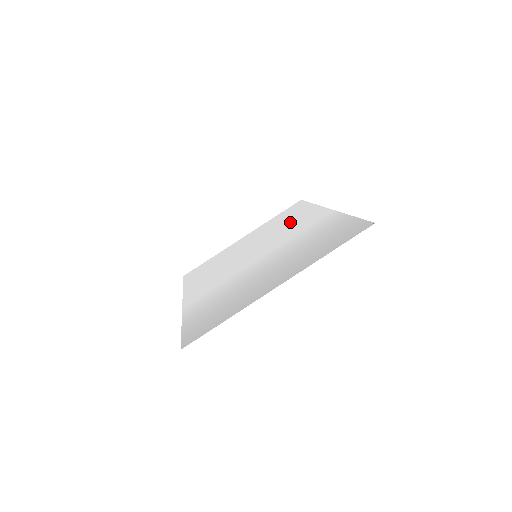
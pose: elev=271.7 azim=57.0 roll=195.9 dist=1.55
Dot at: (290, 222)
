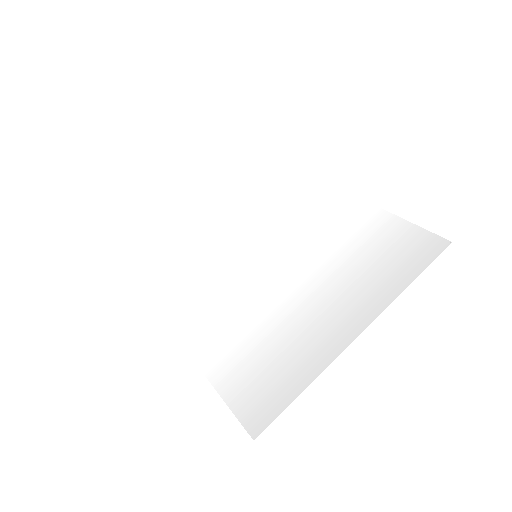
Dot at: (273, 196)
